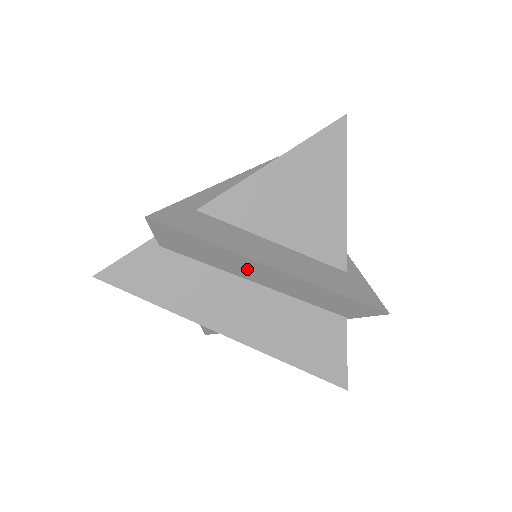
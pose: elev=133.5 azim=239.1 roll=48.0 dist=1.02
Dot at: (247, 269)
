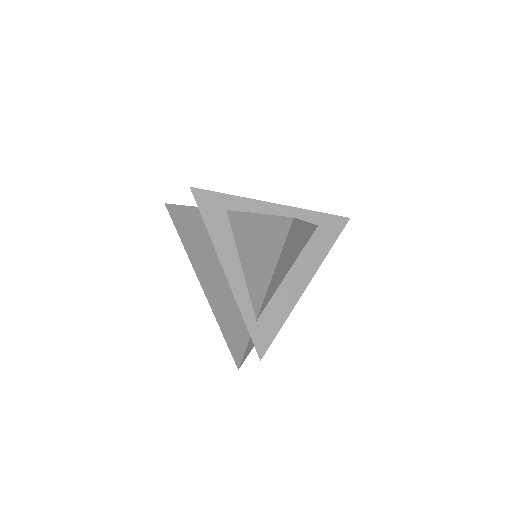
Dot at: occluded
